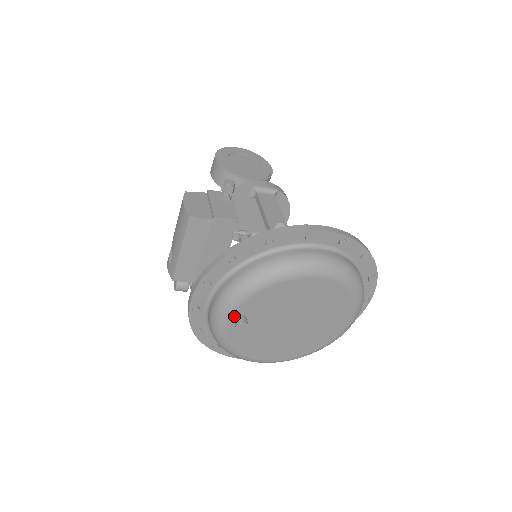
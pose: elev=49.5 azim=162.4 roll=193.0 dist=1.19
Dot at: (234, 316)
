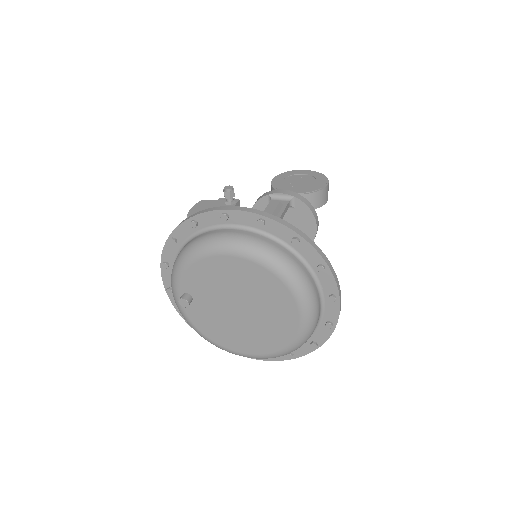
Dot at: (181, 294)
